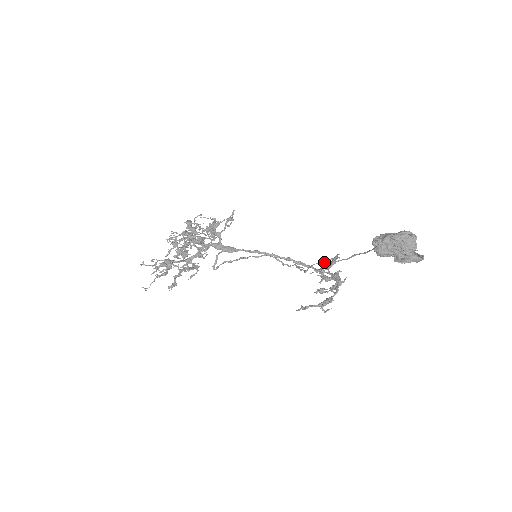
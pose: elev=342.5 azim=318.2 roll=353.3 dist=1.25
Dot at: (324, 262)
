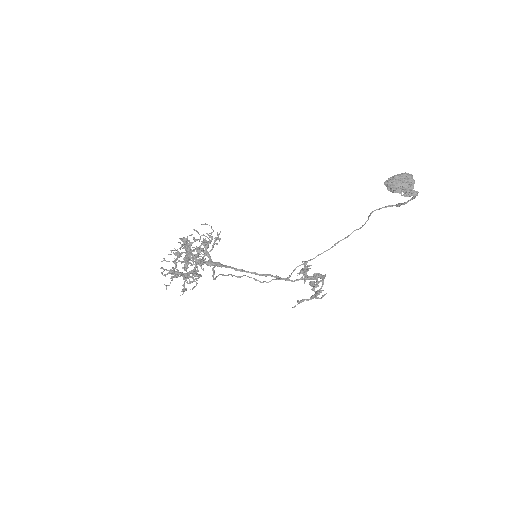
Dot at: (304, 264)
